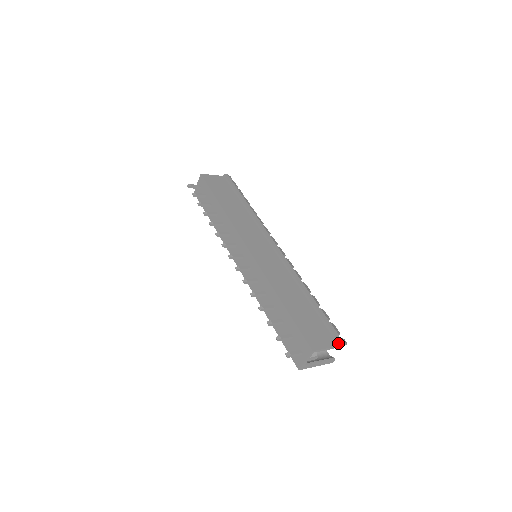
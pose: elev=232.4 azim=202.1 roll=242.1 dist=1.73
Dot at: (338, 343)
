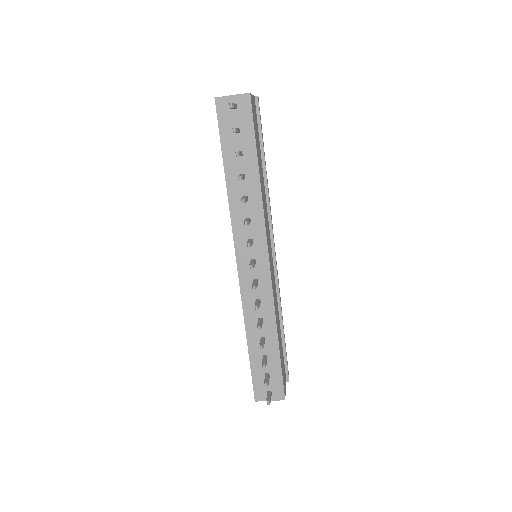
Dot at: (287, 380)
